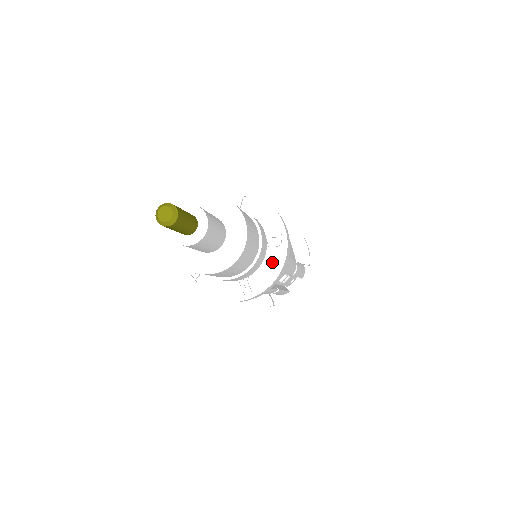
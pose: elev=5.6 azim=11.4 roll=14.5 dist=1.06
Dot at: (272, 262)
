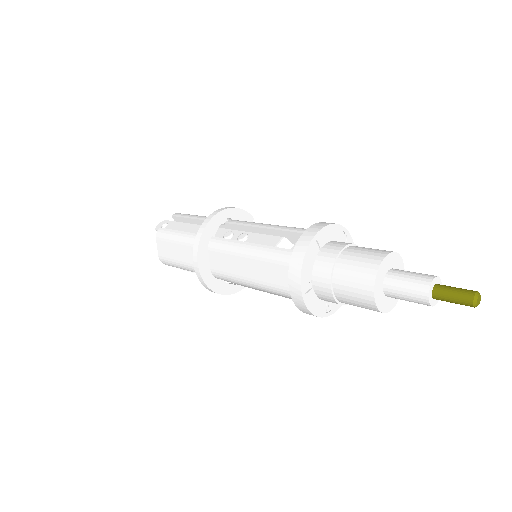
Dot at: occluded
